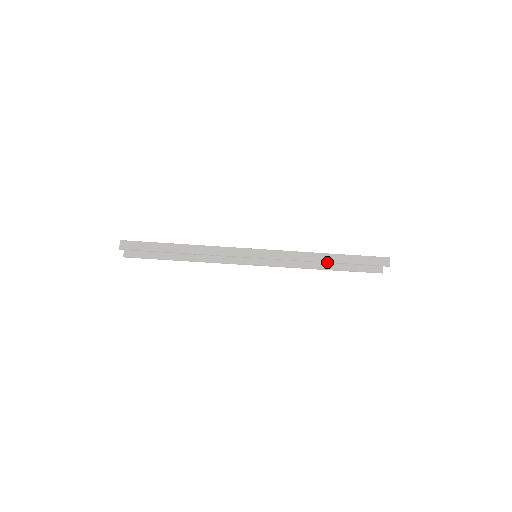
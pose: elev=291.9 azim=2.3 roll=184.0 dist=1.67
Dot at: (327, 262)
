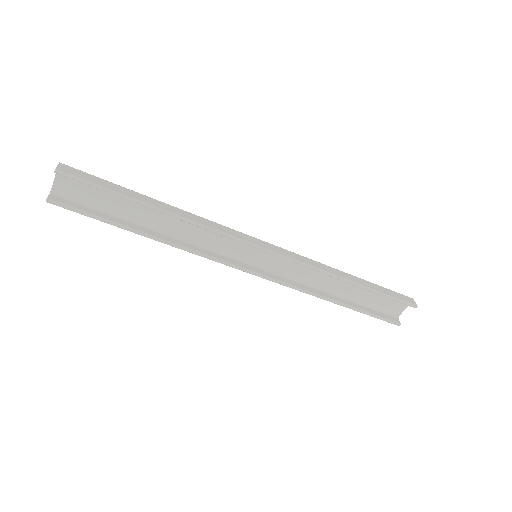
Dot at: (350, 282)
